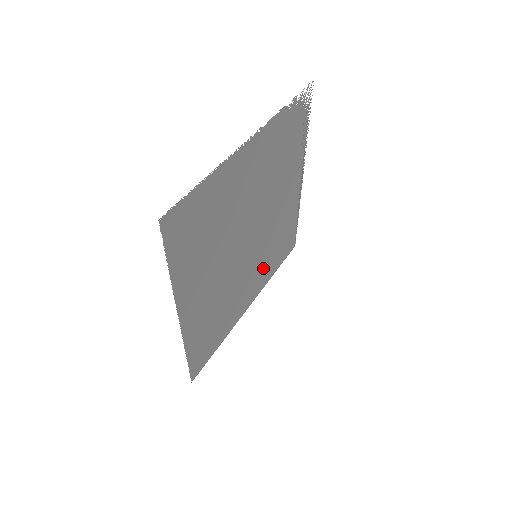
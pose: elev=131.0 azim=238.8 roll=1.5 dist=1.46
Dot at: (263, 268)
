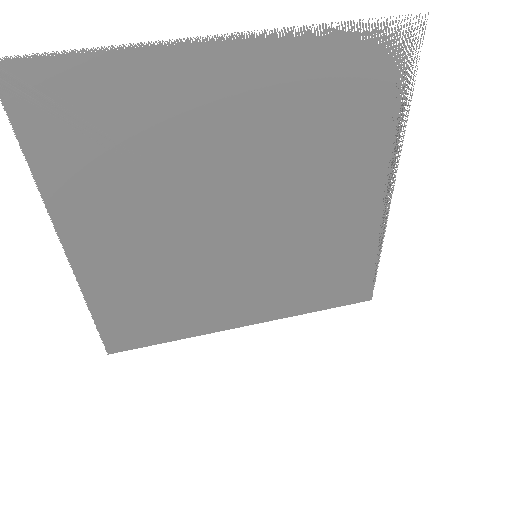
Dot at: (279, 287)
